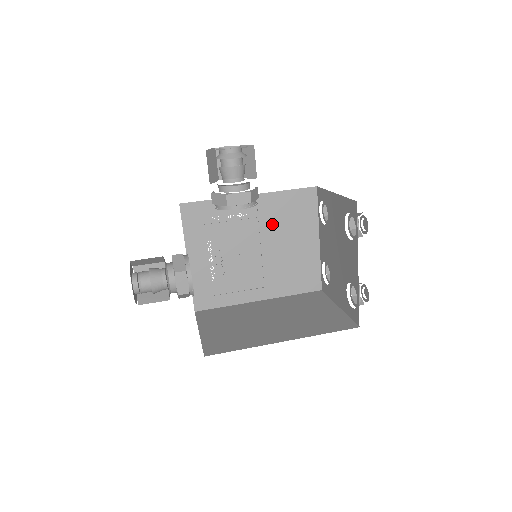
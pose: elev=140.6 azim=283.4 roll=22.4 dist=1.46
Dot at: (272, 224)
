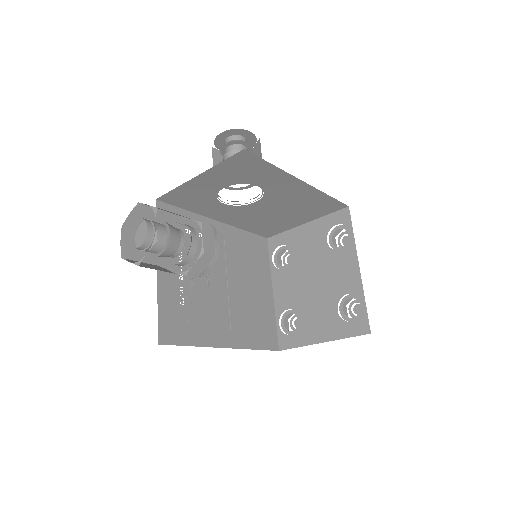
Dot at: (236, 259)
